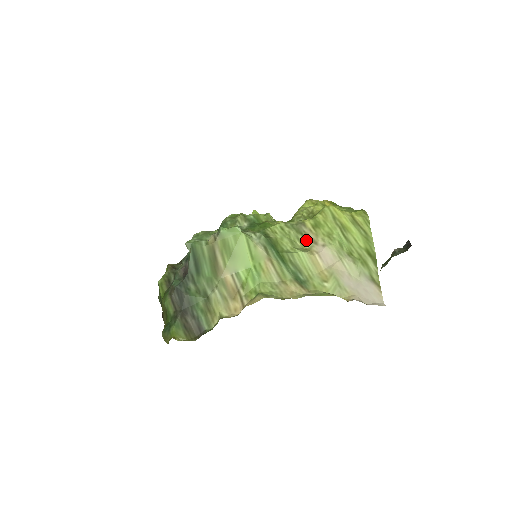
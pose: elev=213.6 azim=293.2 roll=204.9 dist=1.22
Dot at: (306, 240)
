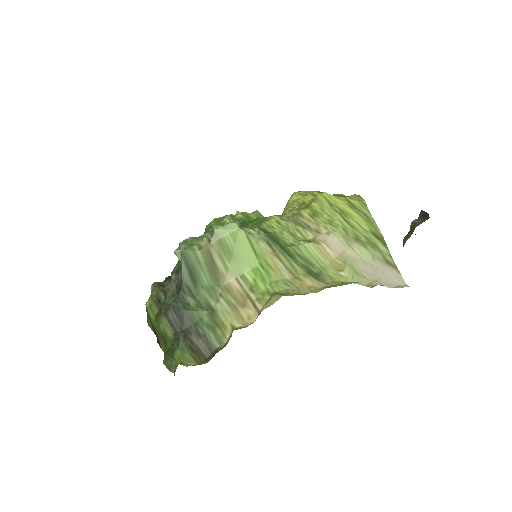
Dot at: (307, 231)
